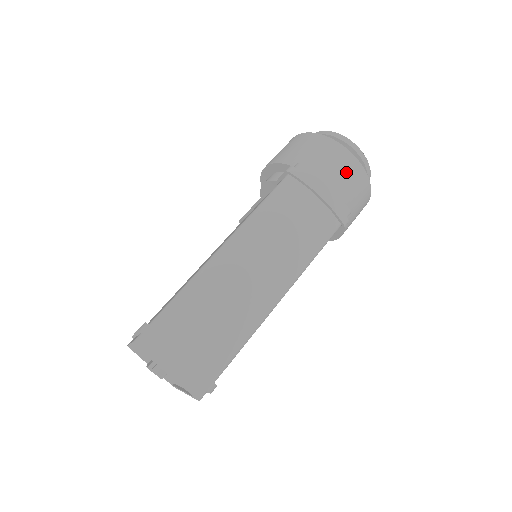
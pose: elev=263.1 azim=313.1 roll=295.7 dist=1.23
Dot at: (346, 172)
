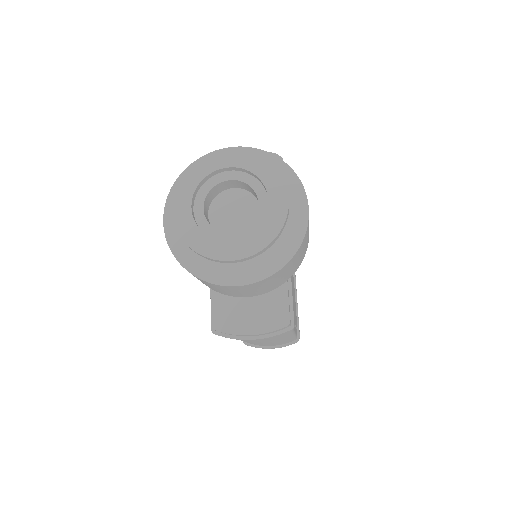
Dot at: (252, 289)
